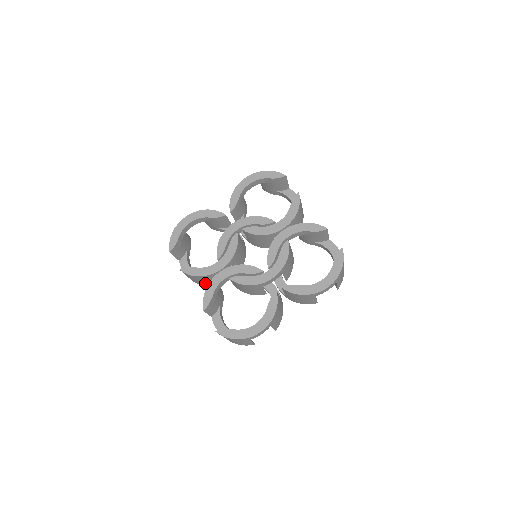
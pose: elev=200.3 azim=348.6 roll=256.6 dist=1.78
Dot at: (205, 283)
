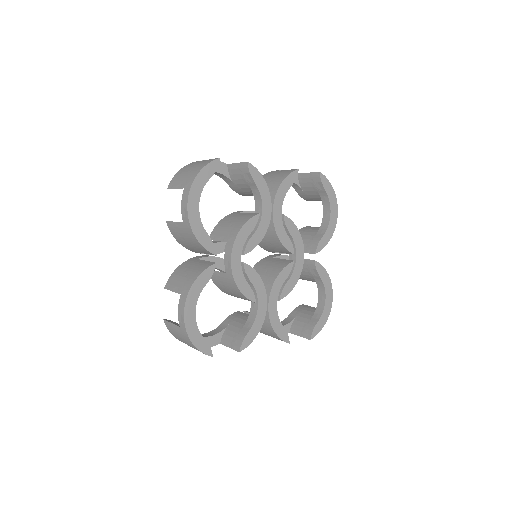
Dot at: occluded
